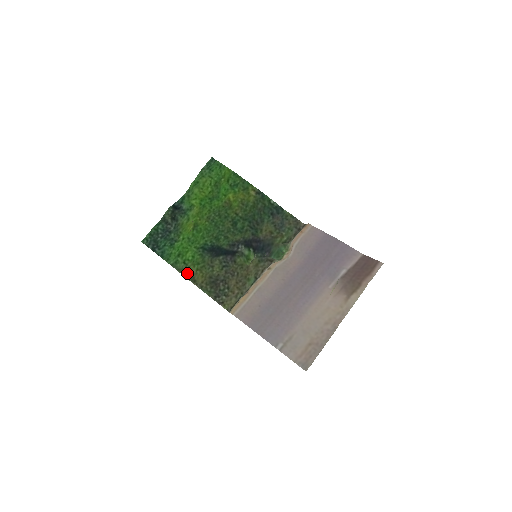
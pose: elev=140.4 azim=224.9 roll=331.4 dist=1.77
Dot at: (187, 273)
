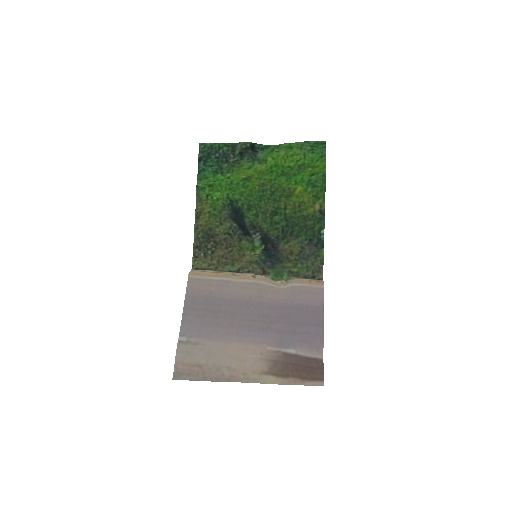
Dot at: (200, 205)
